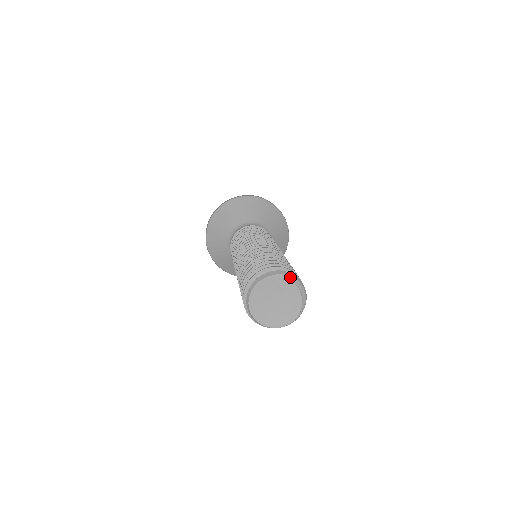
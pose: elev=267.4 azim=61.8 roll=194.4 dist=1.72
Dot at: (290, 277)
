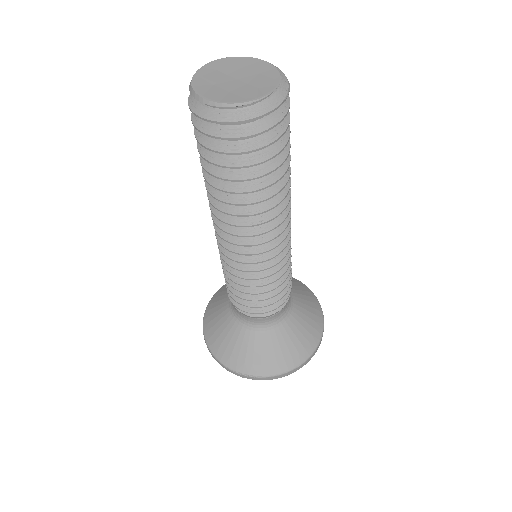
Dot at: (245, 57)
